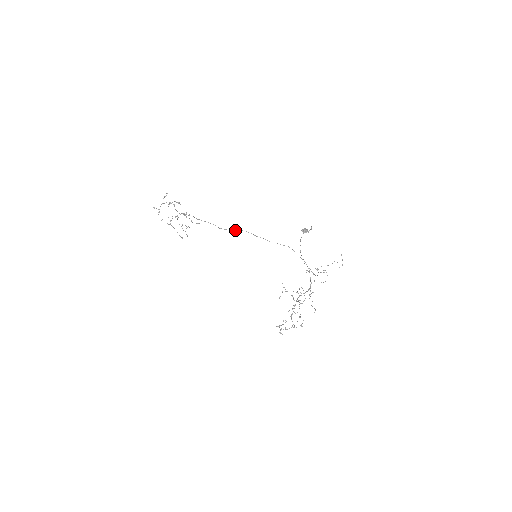
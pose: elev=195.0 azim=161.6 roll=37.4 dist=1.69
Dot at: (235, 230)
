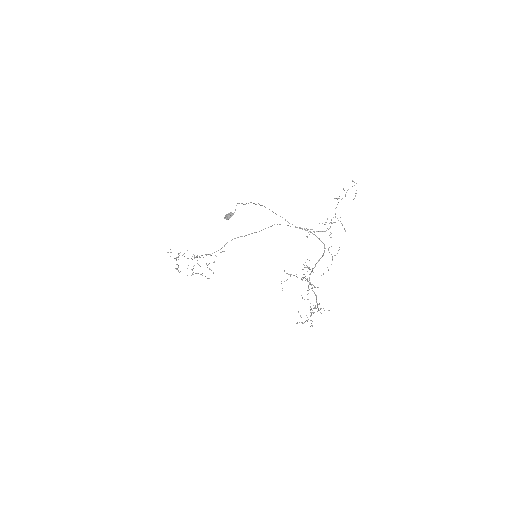
Dot at: (224, 245)
